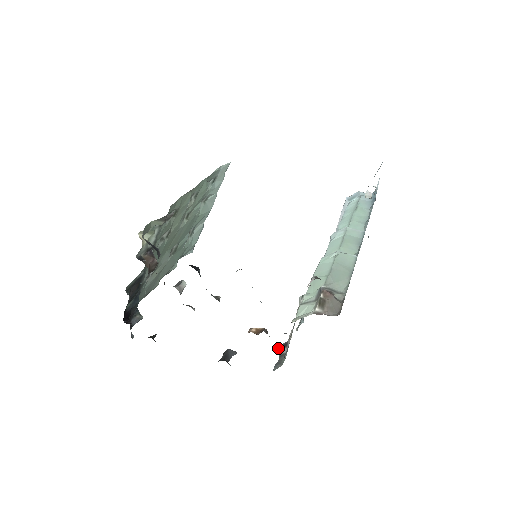
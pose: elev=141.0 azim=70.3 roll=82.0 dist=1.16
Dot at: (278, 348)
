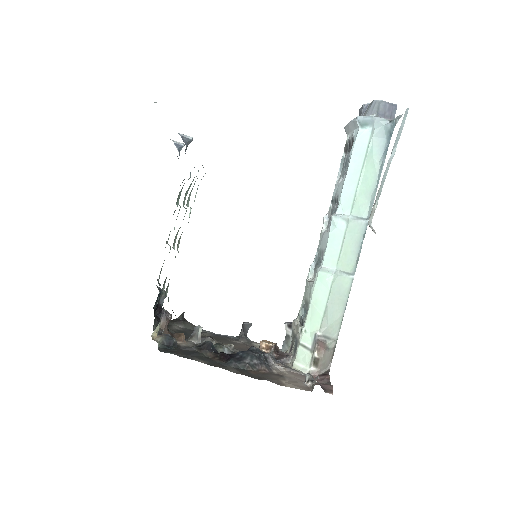
Dot at: occluded
